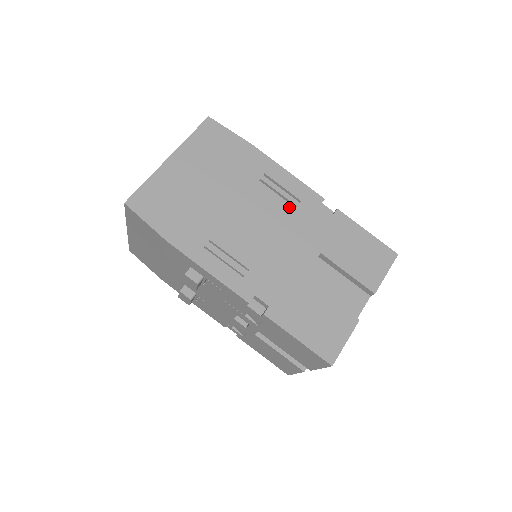
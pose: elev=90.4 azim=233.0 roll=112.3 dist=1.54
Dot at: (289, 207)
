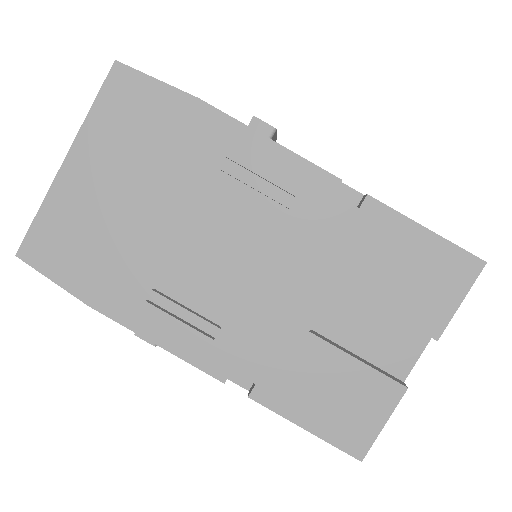
Dot at: (277, 210)
